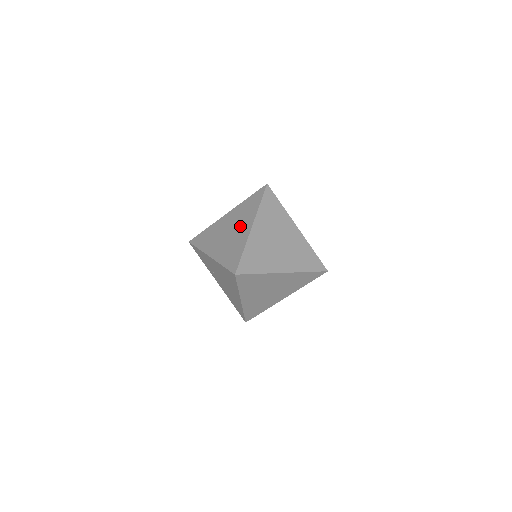
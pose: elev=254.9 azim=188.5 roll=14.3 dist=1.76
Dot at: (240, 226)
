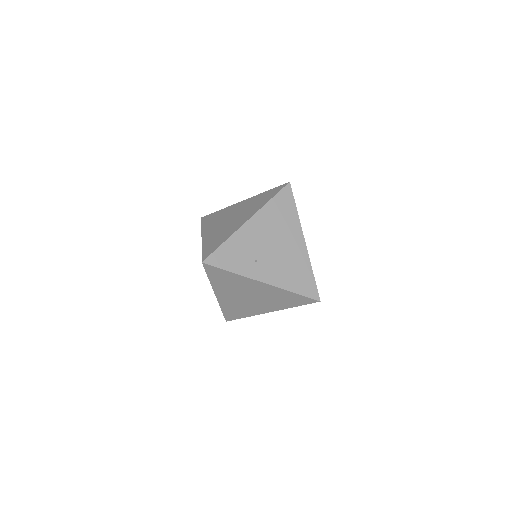
Dot at: (233, 211)
